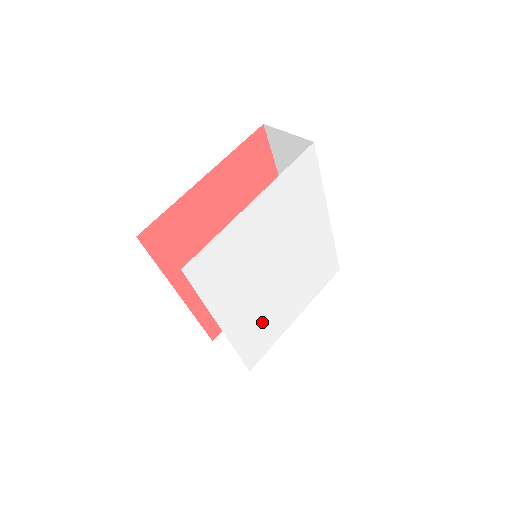
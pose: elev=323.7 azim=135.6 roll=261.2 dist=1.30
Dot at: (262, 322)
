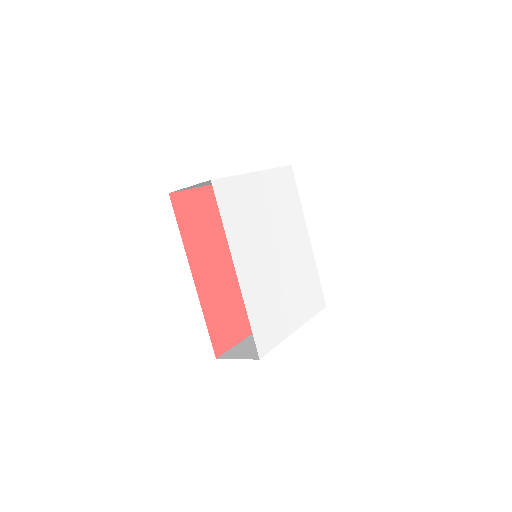
Dot at: (268, 301)
